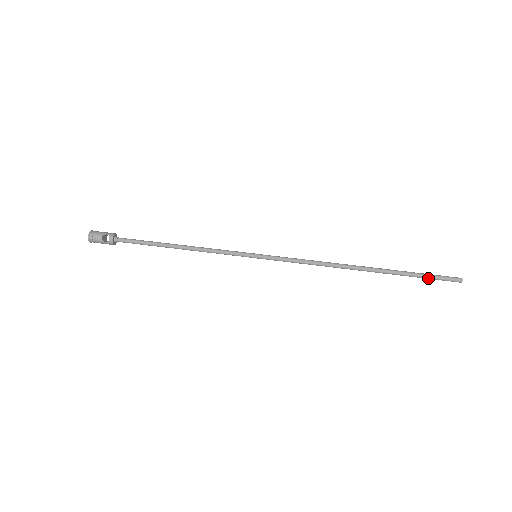
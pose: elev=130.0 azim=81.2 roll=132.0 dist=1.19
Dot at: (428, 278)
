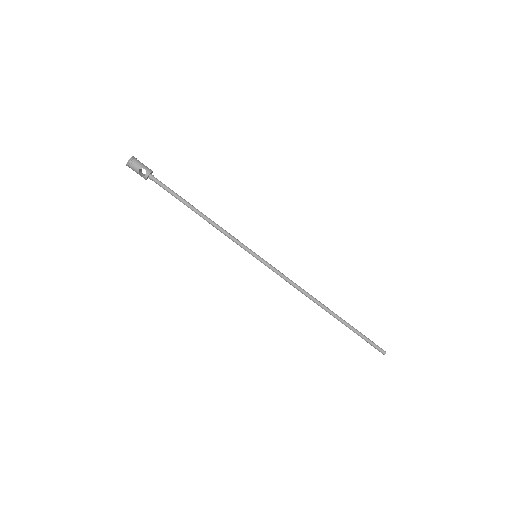
Dot at: (365, 340)
